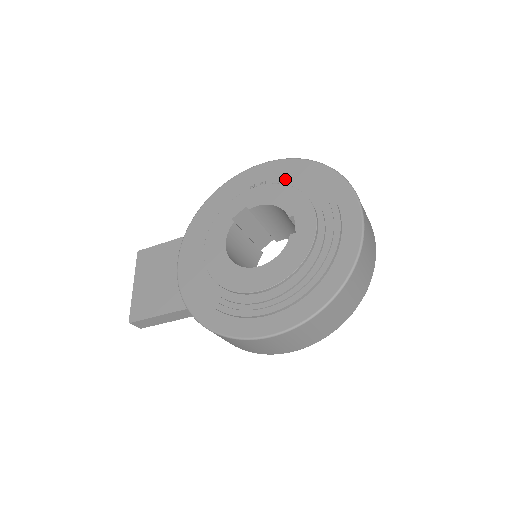
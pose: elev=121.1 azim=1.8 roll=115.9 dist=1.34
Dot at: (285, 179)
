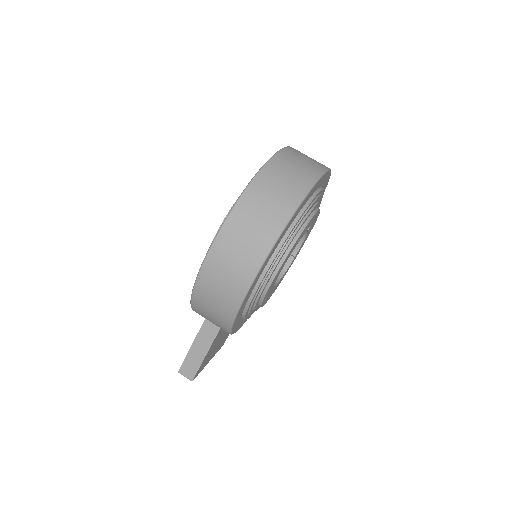
Dot at: occluded
